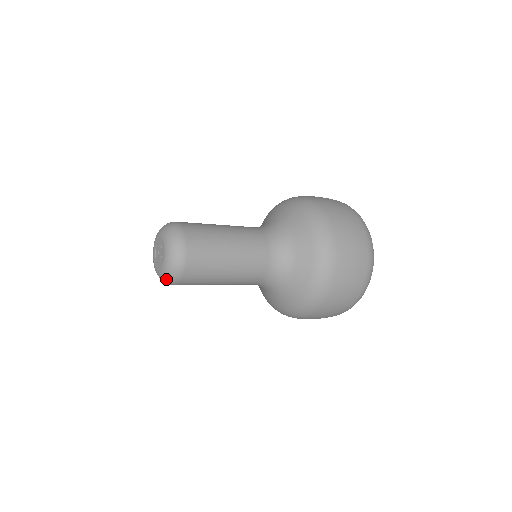
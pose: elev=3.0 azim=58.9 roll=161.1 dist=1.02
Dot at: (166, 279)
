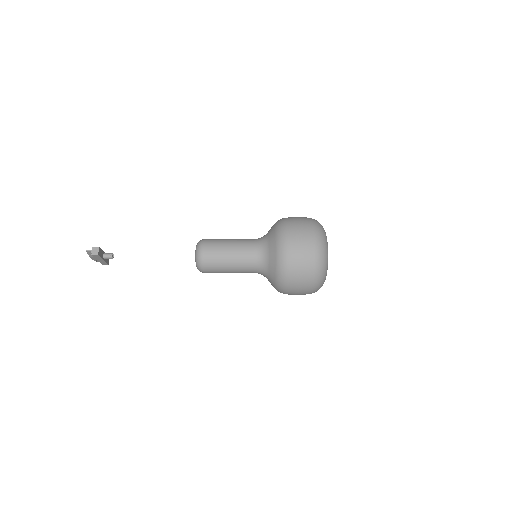
Dot at: (199, 270)
